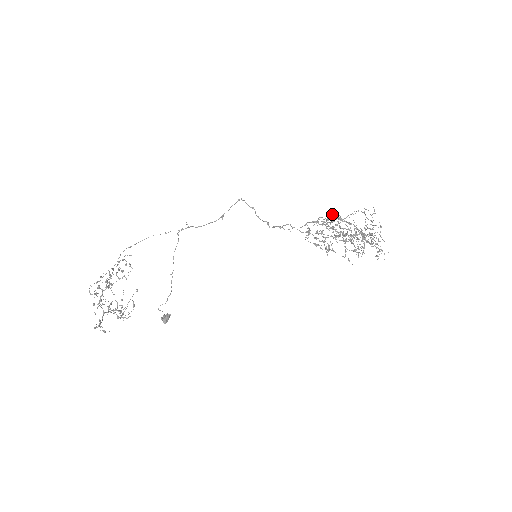
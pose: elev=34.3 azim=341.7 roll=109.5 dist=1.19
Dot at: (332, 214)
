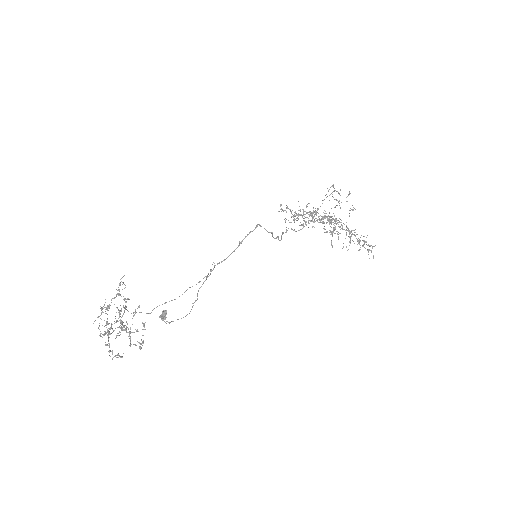
Dot at: occluded
